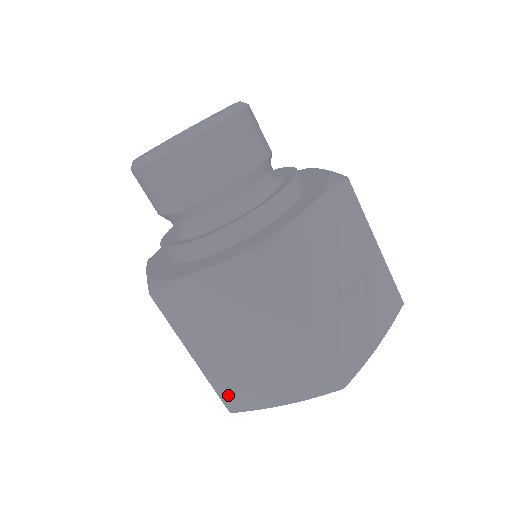
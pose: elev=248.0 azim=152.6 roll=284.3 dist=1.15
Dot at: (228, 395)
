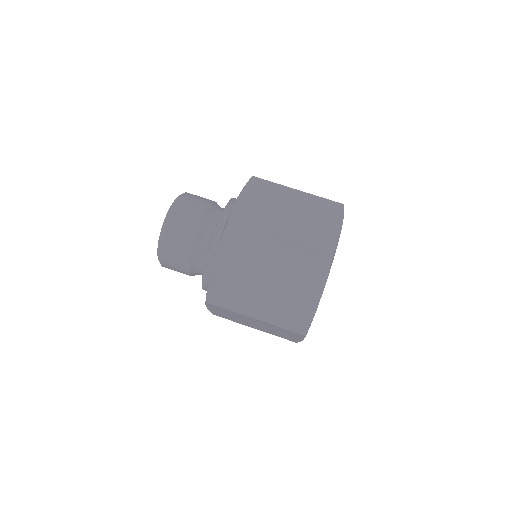
Dot at: (318, 246)
